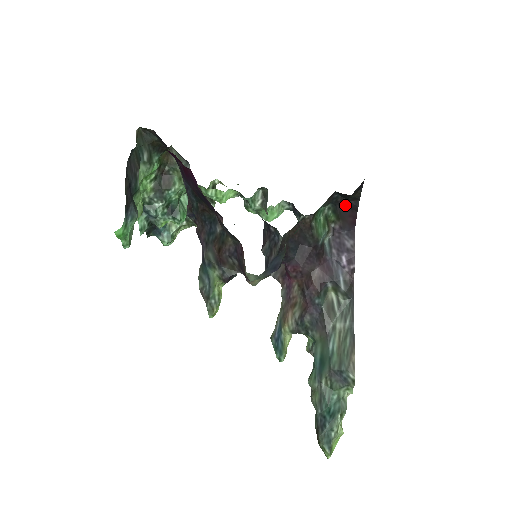
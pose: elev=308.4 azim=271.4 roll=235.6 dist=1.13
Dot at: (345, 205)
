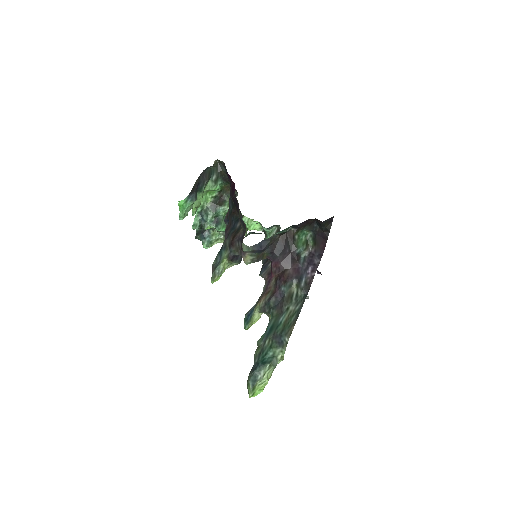
Dot at: (321, 235)
